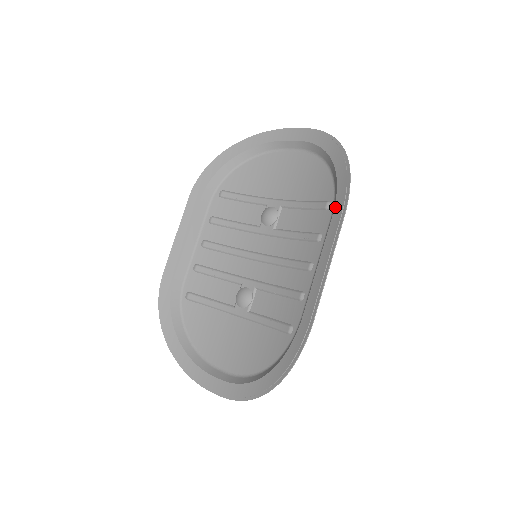
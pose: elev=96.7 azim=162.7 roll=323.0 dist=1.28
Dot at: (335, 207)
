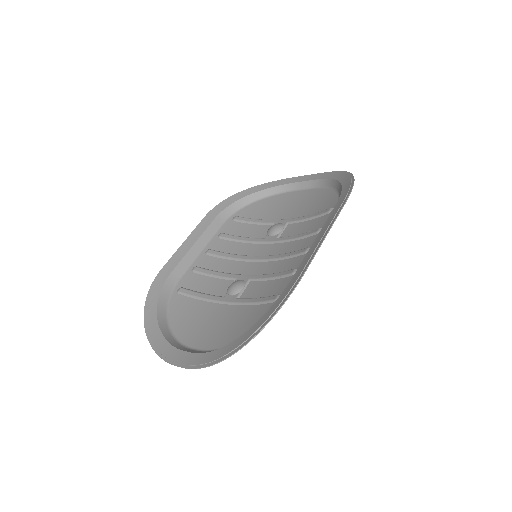
Dot at: (338, 201)
